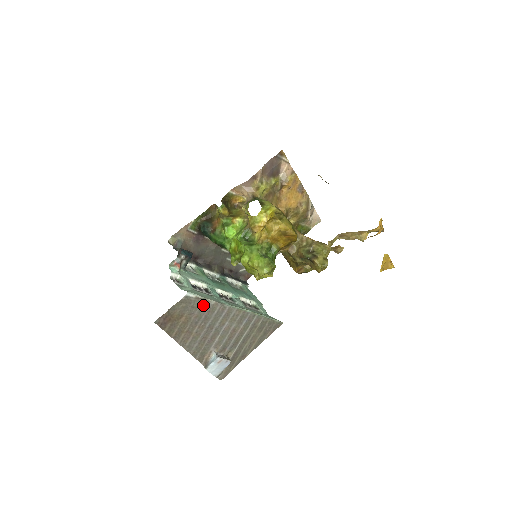
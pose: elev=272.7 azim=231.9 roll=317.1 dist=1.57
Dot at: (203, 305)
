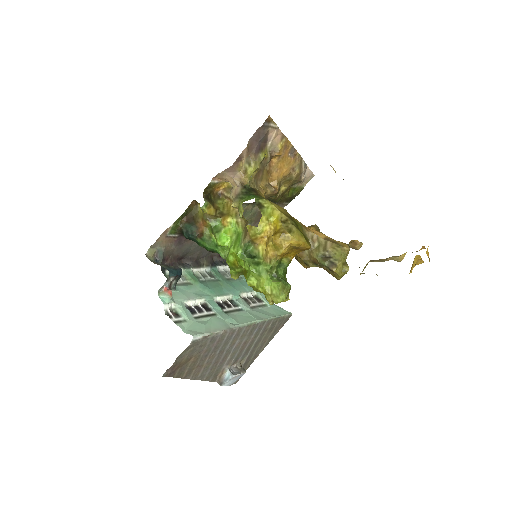
Dot at: (211, 339)
